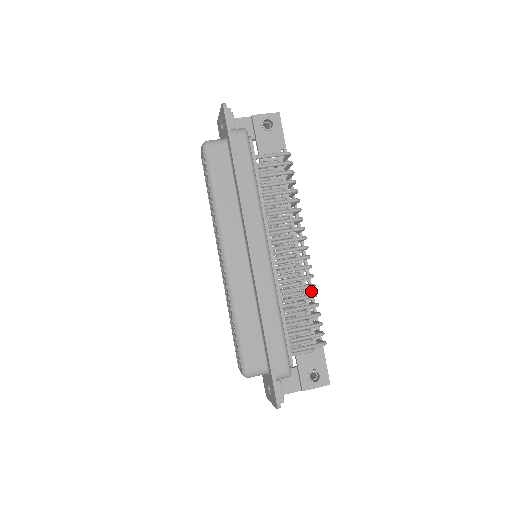
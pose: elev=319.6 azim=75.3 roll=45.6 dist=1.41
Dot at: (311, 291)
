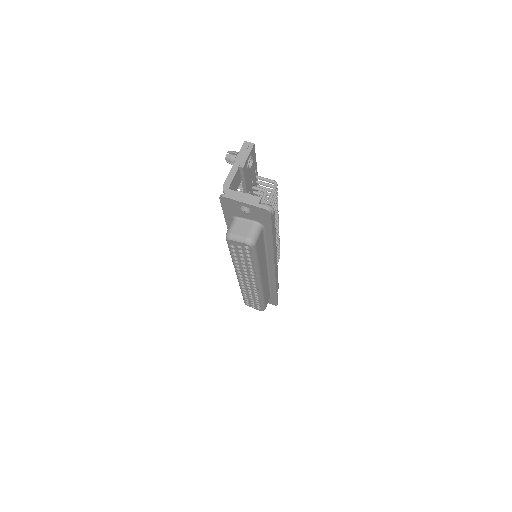
Dot at: occluded
